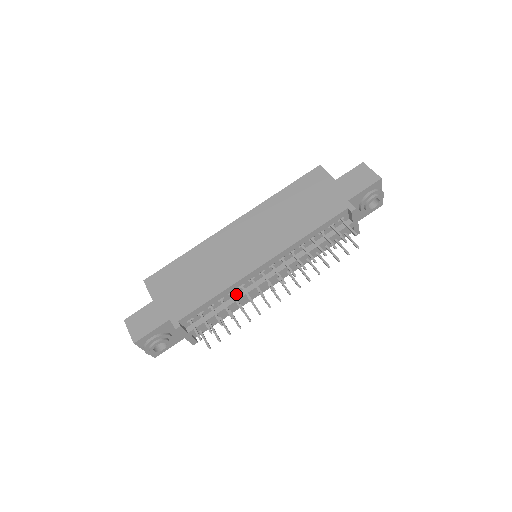
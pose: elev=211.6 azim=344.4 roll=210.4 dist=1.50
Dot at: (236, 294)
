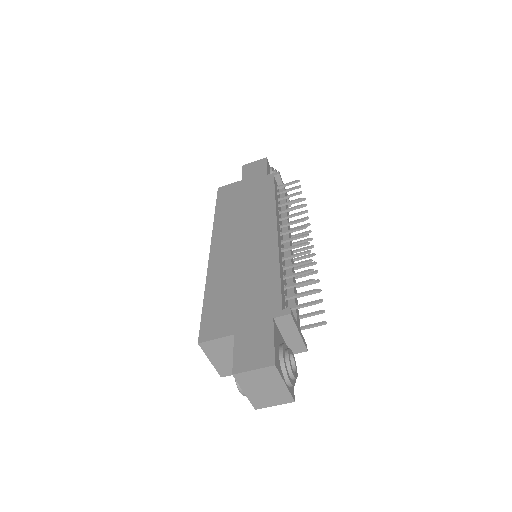
Dot at: (285, 272)
